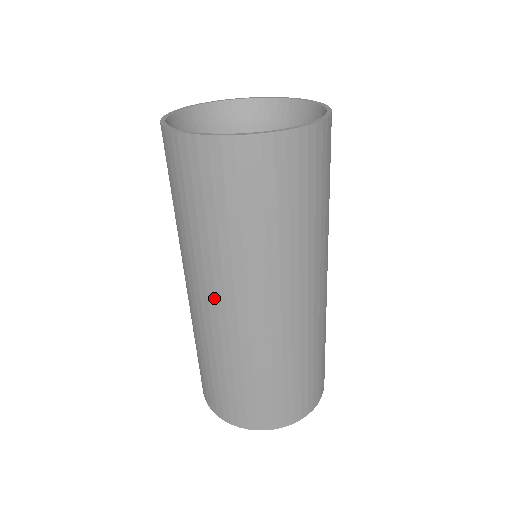
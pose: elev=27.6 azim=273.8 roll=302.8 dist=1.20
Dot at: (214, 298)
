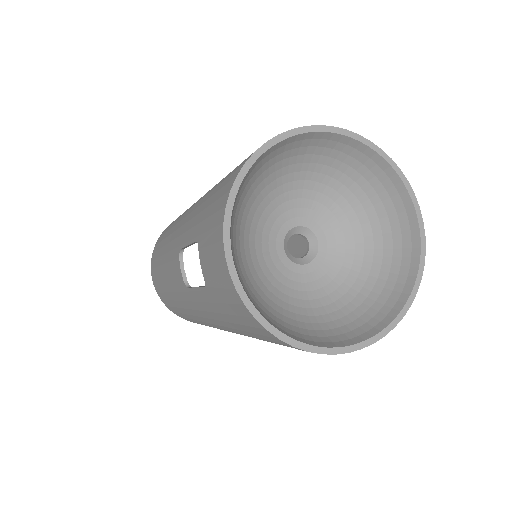
Dot at: occluded
